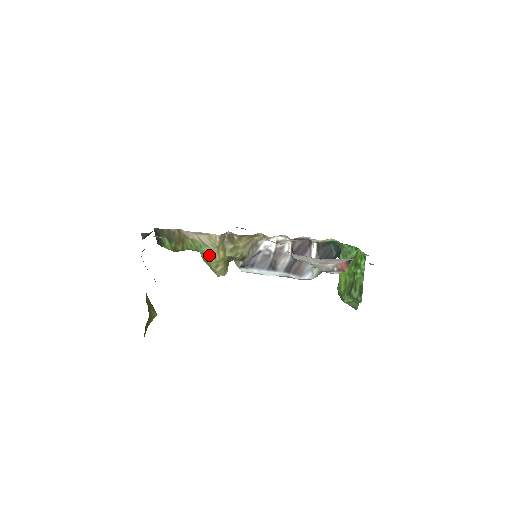
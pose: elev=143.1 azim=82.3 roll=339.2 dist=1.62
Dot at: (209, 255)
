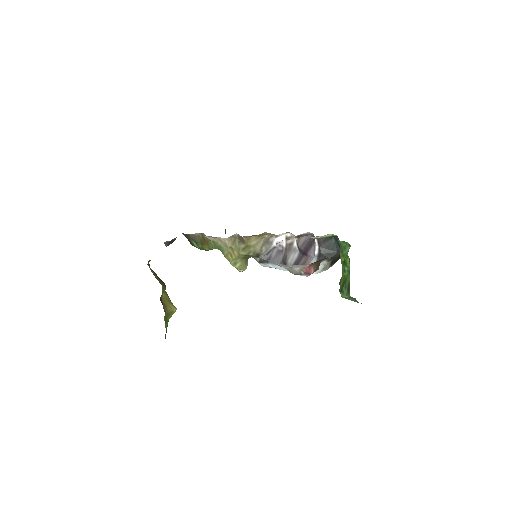
Dot at: (227, 254)
